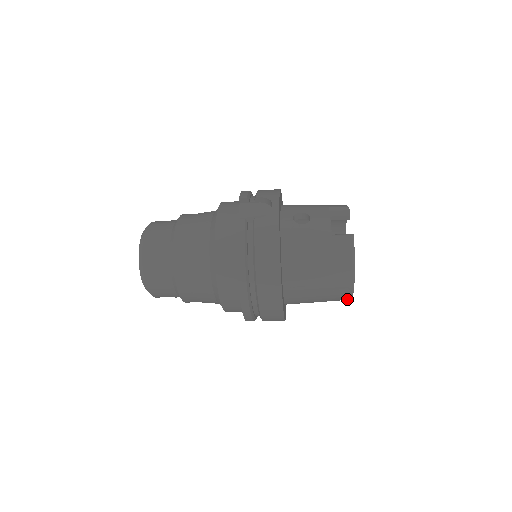
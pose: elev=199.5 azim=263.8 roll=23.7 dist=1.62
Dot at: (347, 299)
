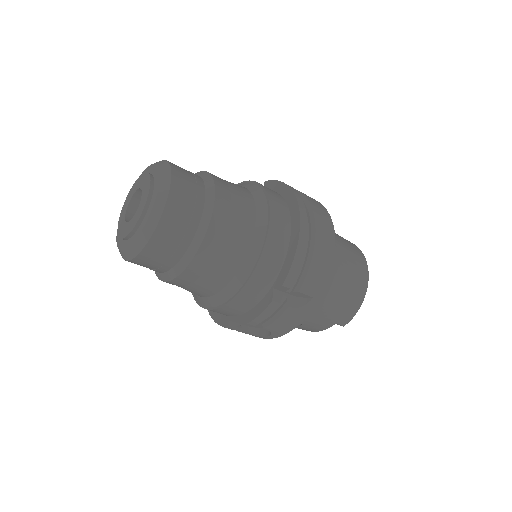
Dot at: (360, 300)
